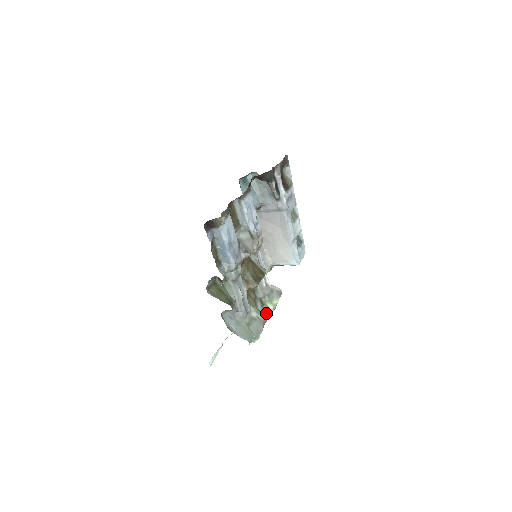
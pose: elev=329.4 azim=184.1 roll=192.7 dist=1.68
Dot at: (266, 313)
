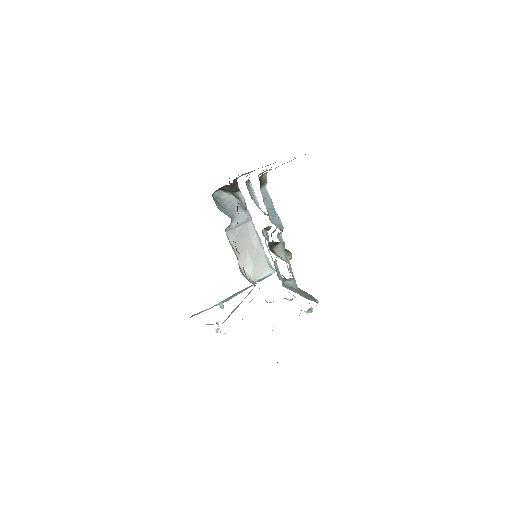
Dot at: occluded
